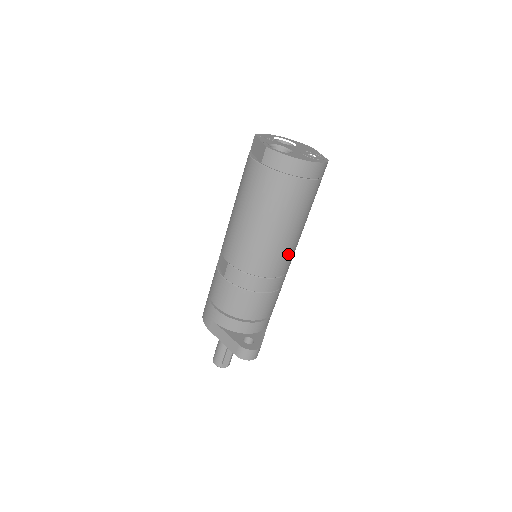
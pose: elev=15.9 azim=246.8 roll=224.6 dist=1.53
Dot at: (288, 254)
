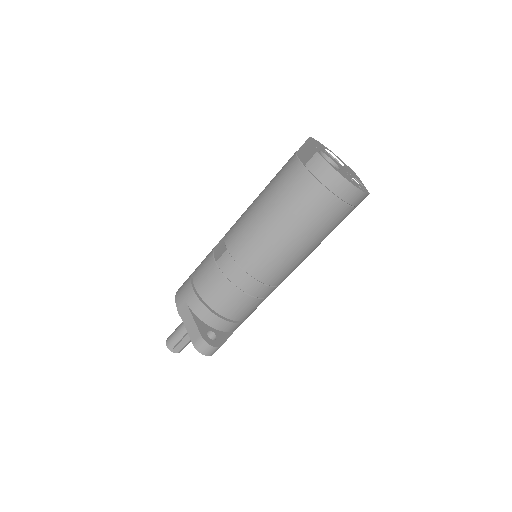
Dot at: (289, 267)
